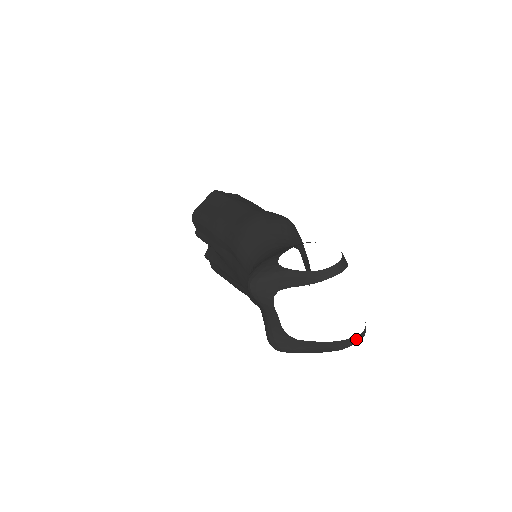
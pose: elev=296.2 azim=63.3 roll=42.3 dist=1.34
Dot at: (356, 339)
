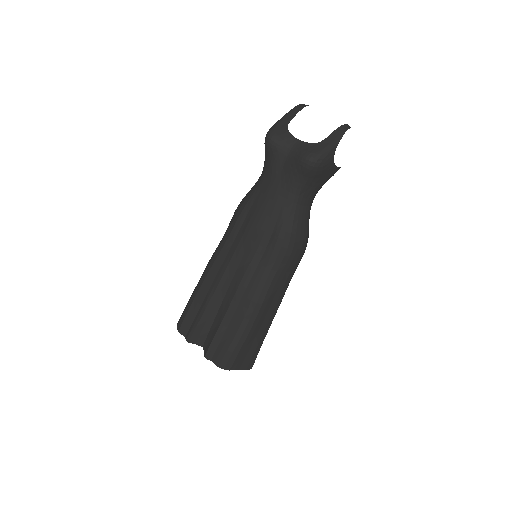
Dot at: (349, 127)
